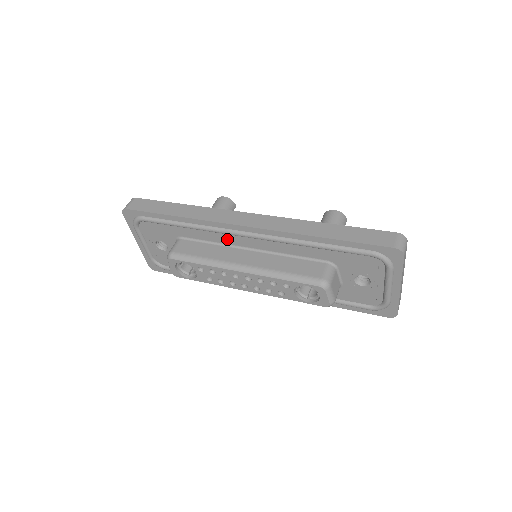
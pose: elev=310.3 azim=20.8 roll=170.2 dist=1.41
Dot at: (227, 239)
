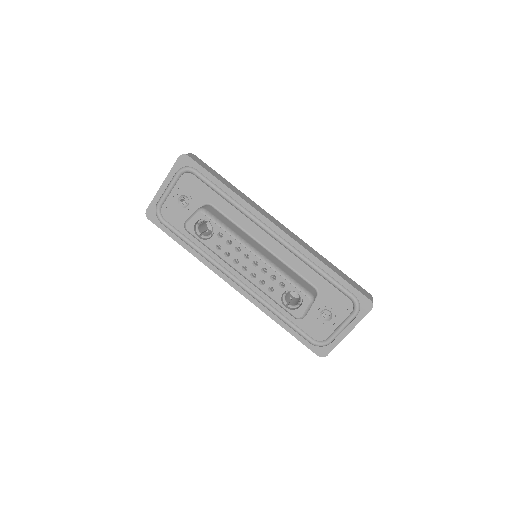
Dot at: (252, 228)
